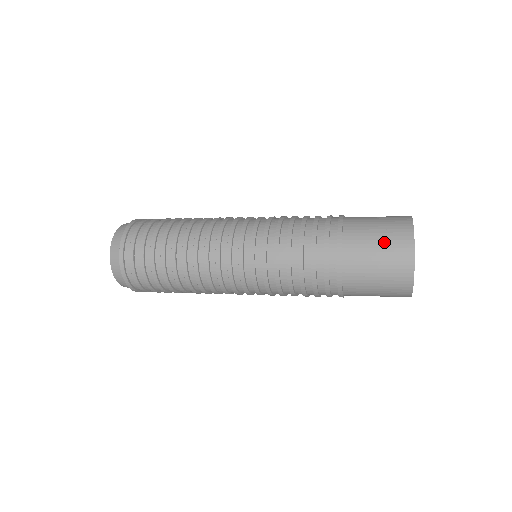
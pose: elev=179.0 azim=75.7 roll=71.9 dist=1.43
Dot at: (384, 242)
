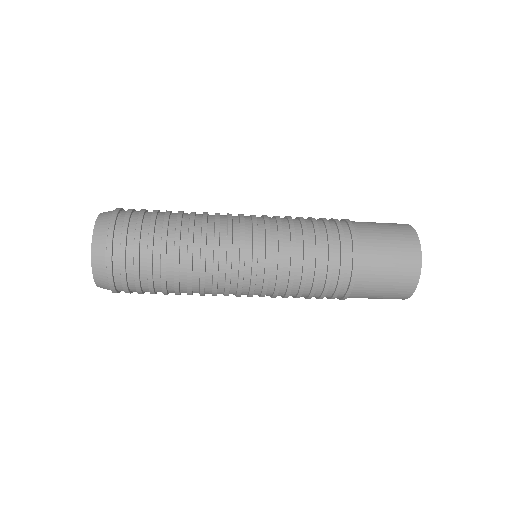
Dot at: occluded
